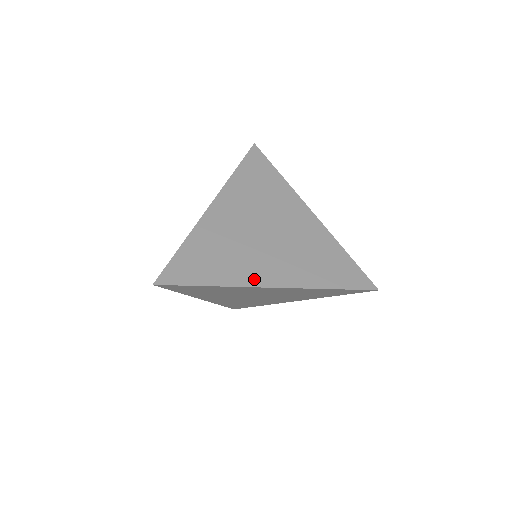
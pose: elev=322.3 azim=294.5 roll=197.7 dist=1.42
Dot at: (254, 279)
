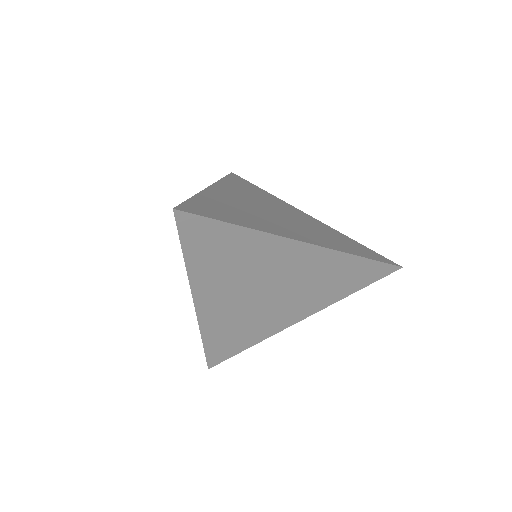
Dot at: (282, 233)
